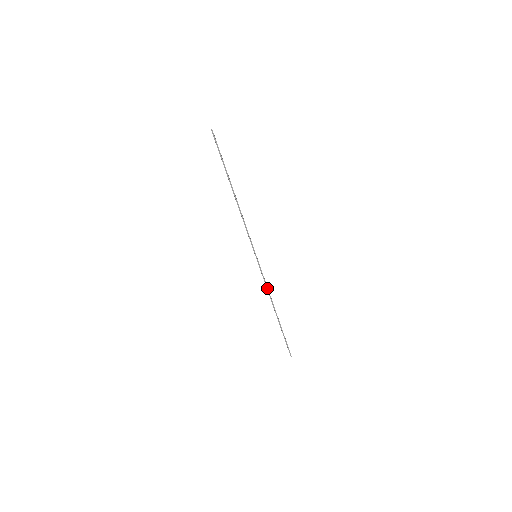
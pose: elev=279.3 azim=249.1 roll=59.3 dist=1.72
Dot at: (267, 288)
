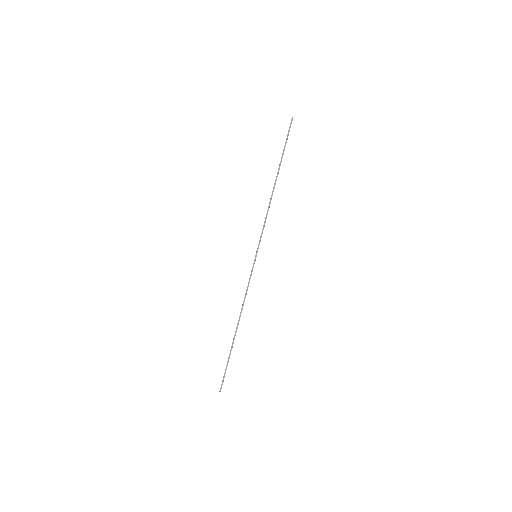
Dot at: (245, 296)
